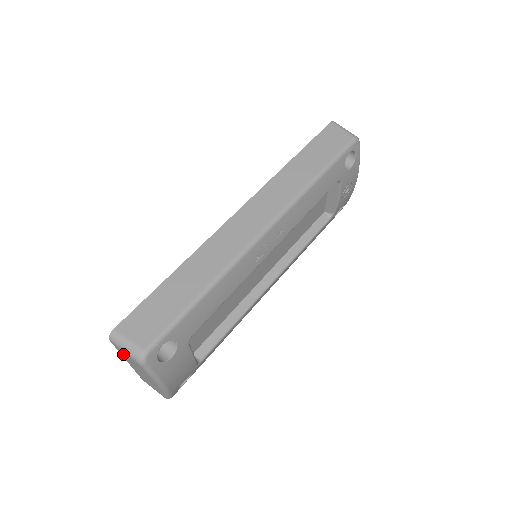
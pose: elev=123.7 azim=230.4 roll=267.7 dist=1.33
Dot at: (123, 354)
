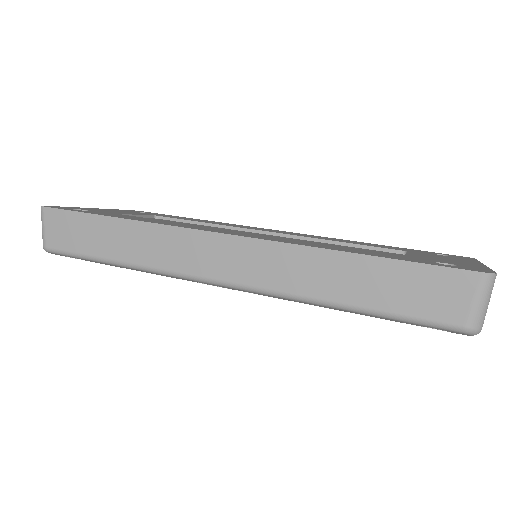
Dot at: occluded
